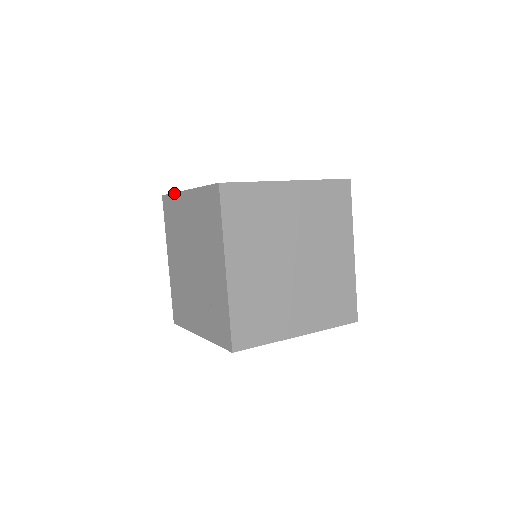
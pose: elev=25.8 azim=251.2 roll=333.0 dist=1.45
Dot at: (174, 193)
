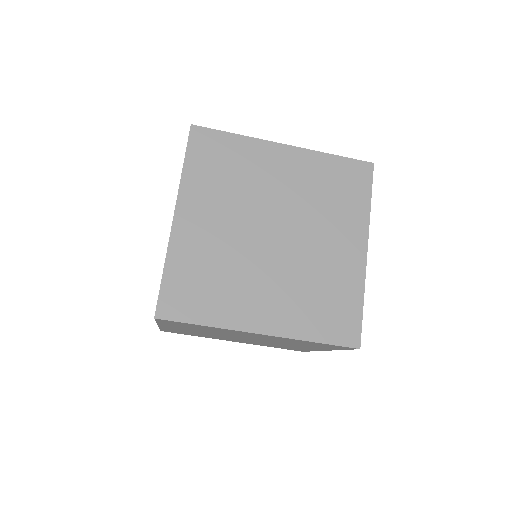
Dot at: occluded
